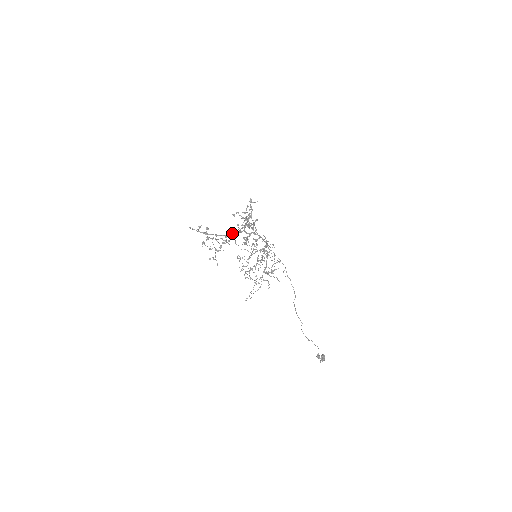
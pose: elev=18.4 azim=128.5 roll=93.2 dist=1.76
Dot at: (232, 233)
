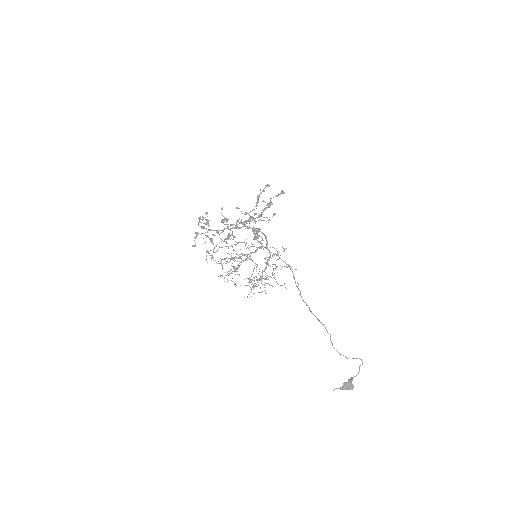
Dot at: occluded
